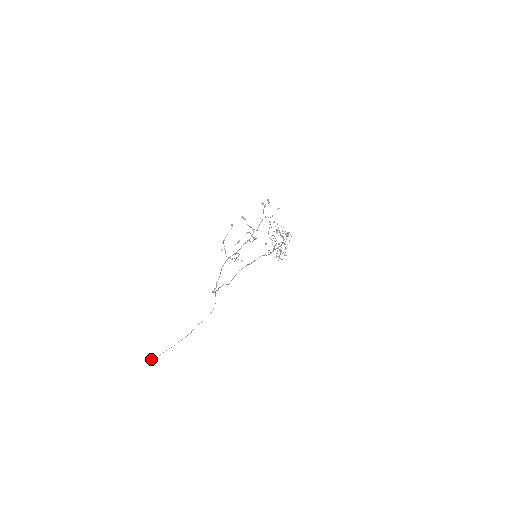
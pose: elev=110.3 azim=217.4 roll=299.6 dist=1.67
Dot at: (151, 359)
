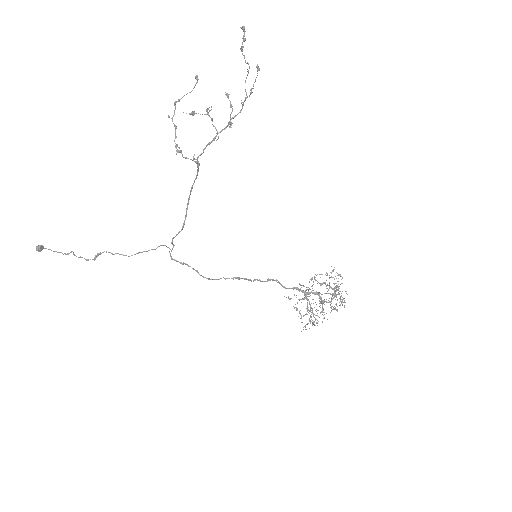
Dot at: (37, 246)
